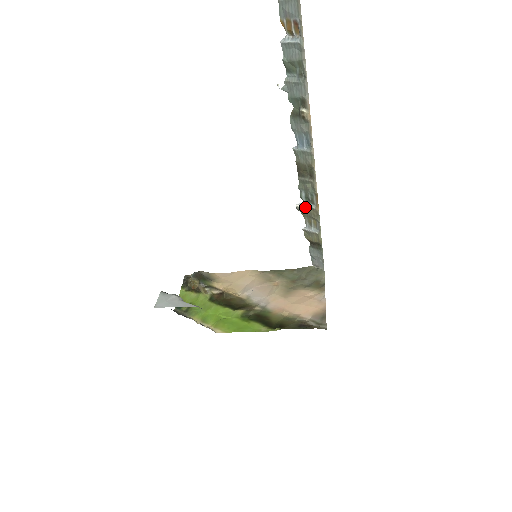
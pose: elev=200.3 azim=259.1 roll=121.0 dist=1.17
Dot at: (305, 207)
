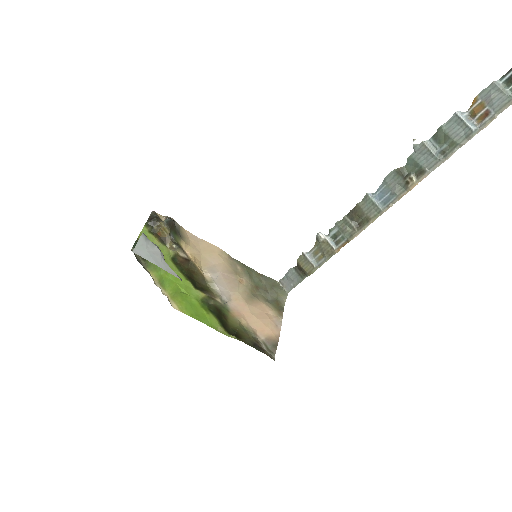
Dot at: (326, 241)
